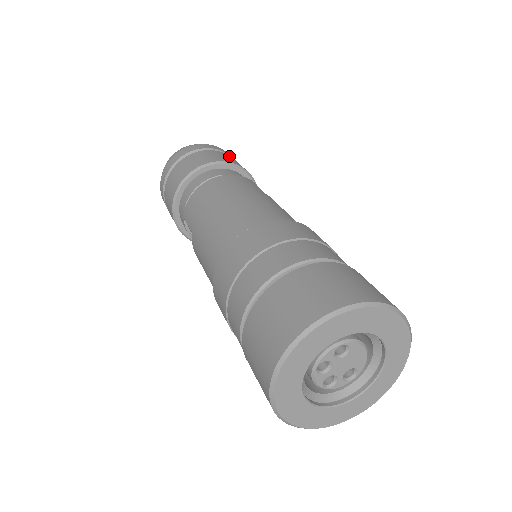
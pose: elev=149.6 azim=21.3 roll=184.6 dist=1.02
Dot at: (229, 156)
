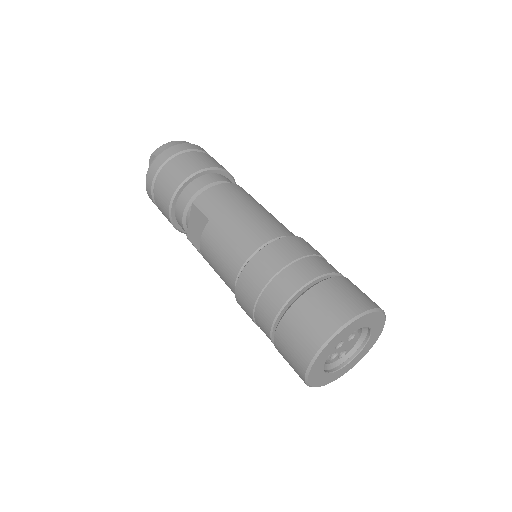
Dot at: occluded
